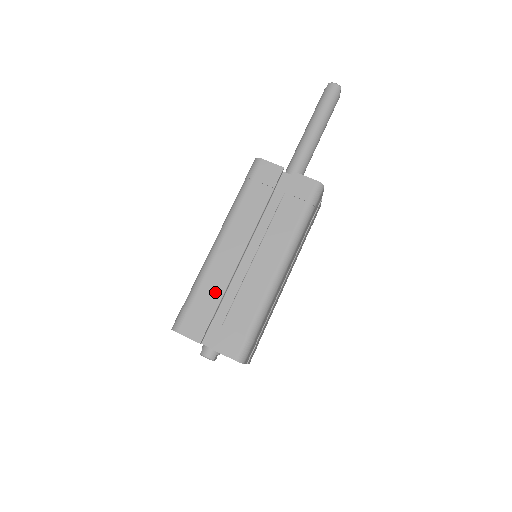
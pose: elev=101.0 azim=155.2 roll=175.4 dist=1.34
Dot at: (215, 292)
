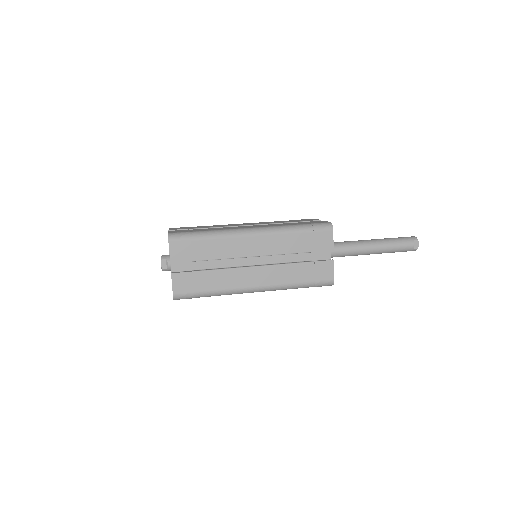
Dot at: occluded
